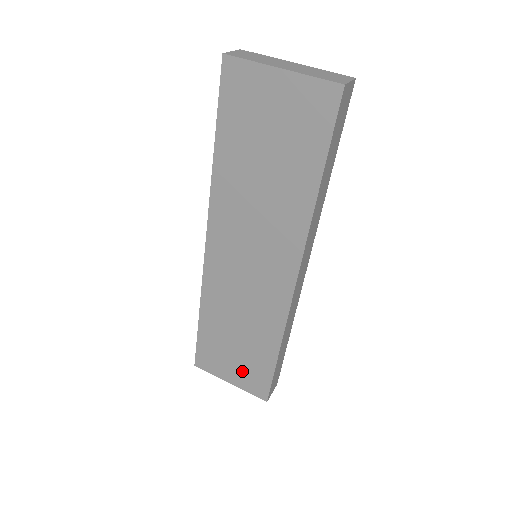
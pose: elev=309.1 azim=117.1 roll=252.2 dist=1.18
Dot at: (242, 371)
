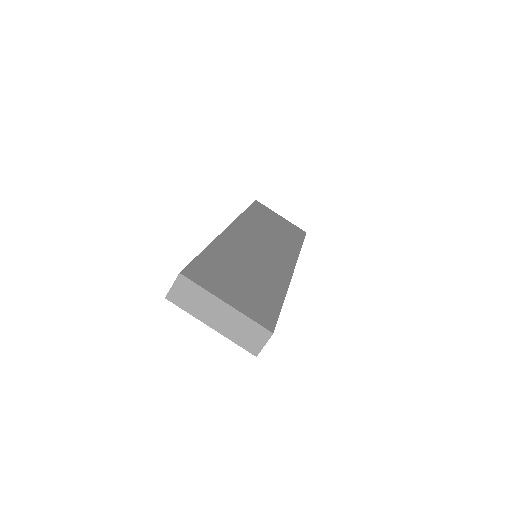
Dot at: occluded
